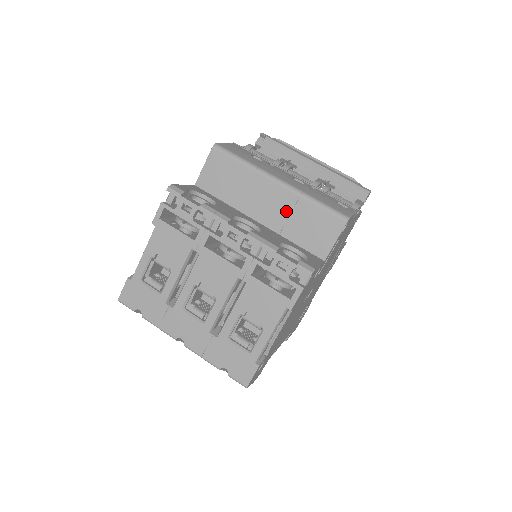
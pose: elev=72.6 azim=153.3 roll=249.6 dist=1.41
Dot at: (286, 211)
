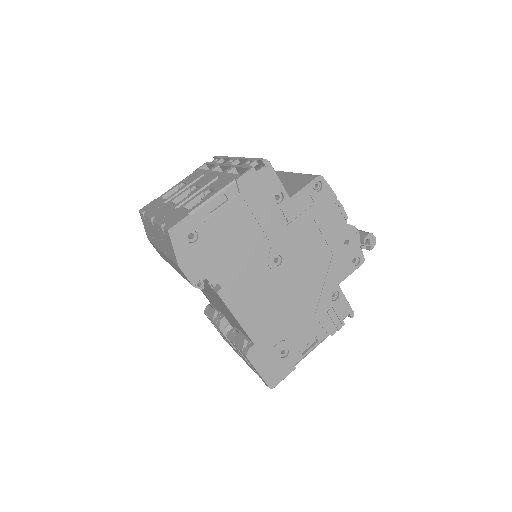
Dot at: (282, 182)
